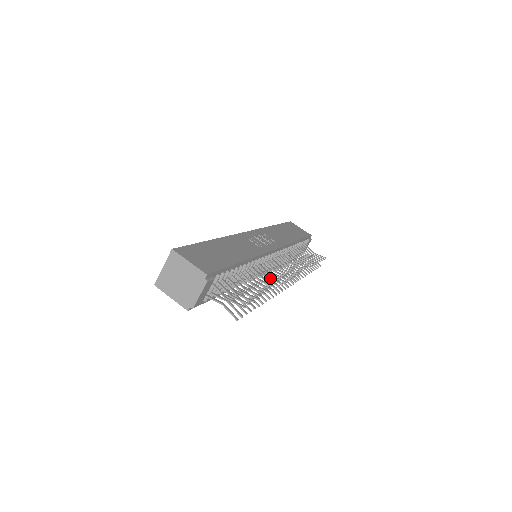
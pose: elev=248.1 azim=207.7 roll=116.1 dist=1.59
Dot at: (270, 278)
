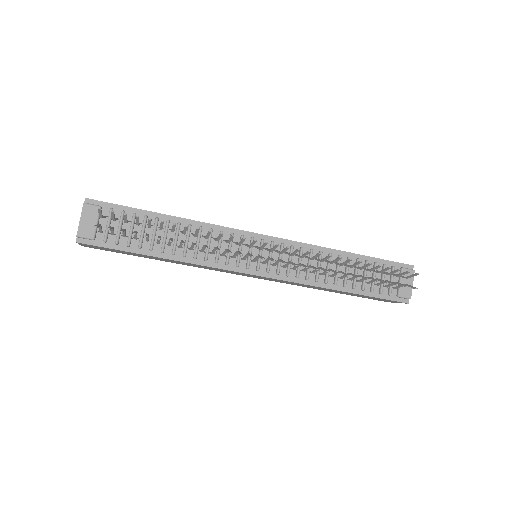
Dot at: (217, 238)
